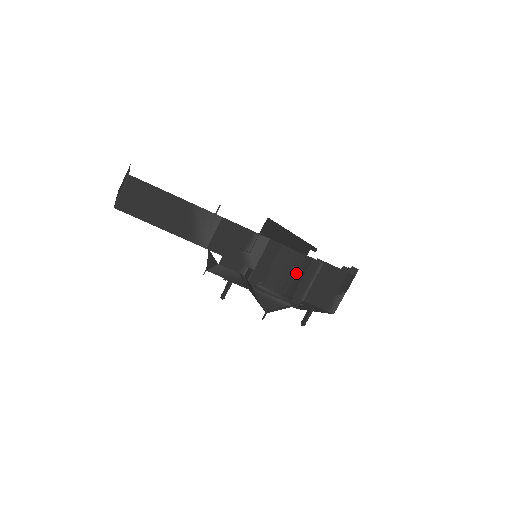
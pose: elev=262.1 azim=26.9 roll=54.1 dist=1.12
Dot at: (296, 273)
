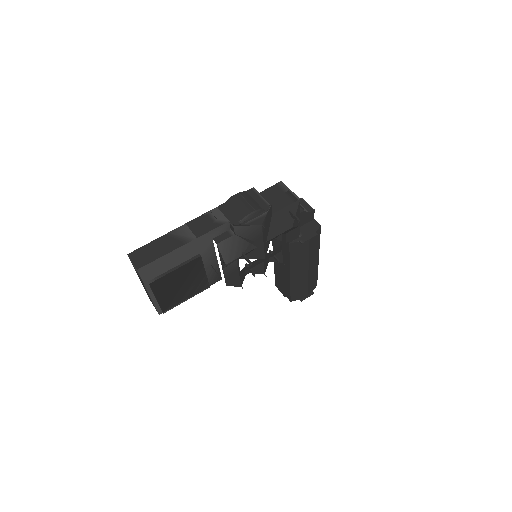
Dot at: (247, 200)
